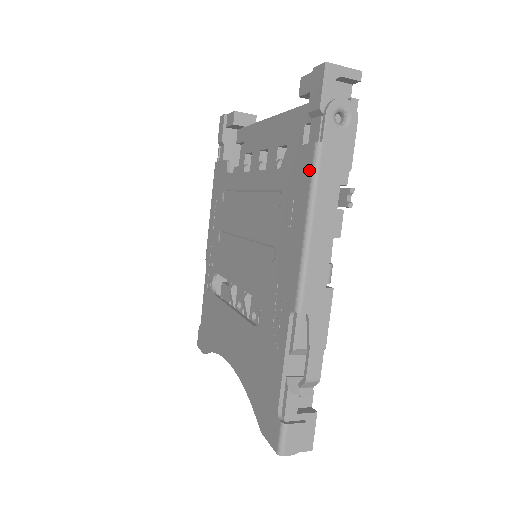
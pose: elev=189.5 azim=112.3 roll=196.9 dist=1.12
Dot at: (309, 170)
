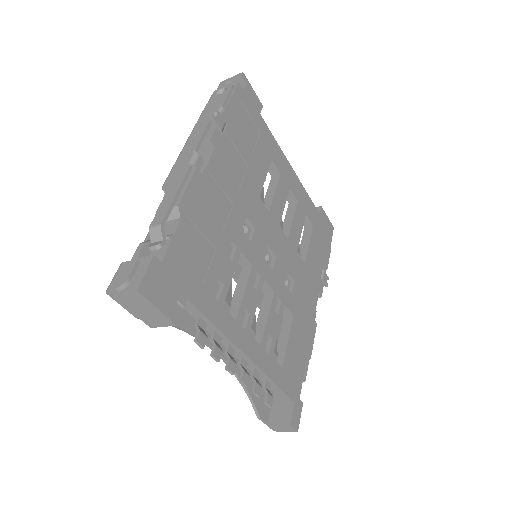
Dot at: occluded
